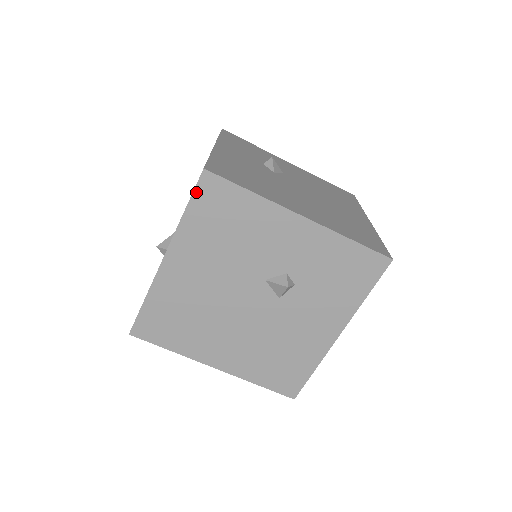
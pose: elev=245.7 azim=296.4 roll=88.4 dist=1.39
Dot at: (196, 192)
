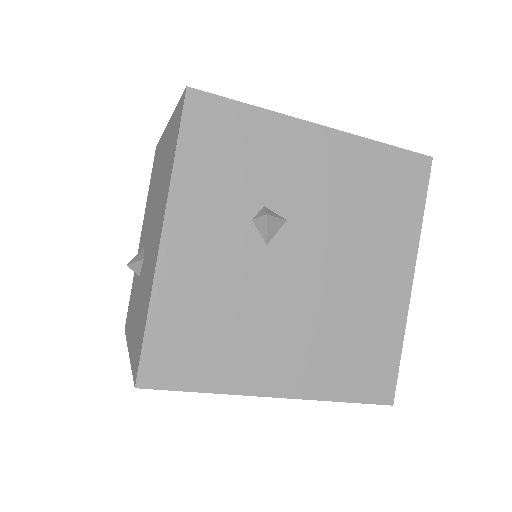
Dot at: occluded
